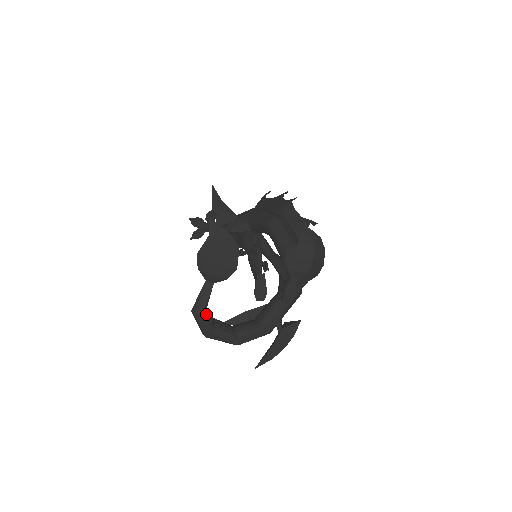
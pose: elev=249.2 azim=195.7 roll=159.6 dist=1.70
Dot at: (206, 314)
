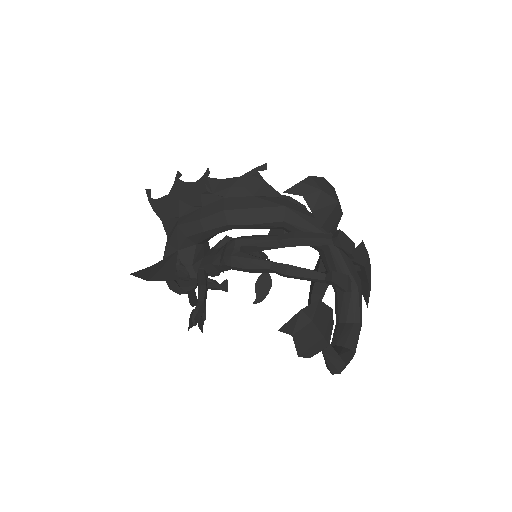
Dot at: (344, 358)
